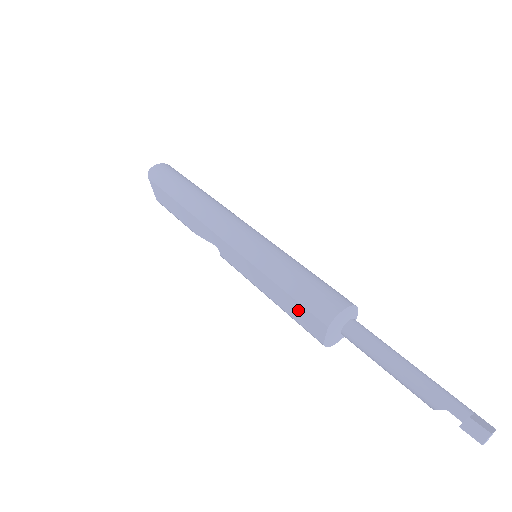
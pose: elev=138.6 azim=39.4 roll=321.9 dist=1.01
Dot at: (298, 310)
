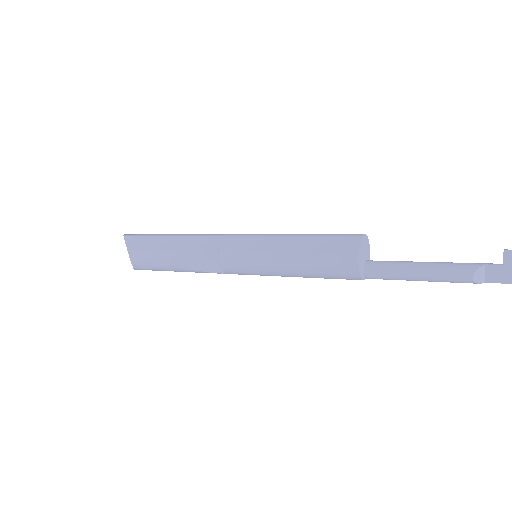
Dot at: (326, 242)
